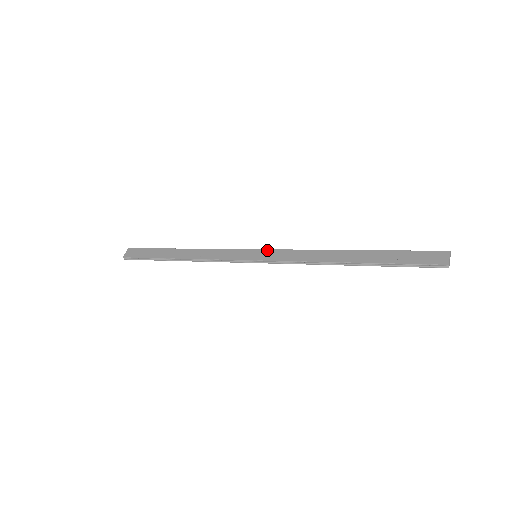
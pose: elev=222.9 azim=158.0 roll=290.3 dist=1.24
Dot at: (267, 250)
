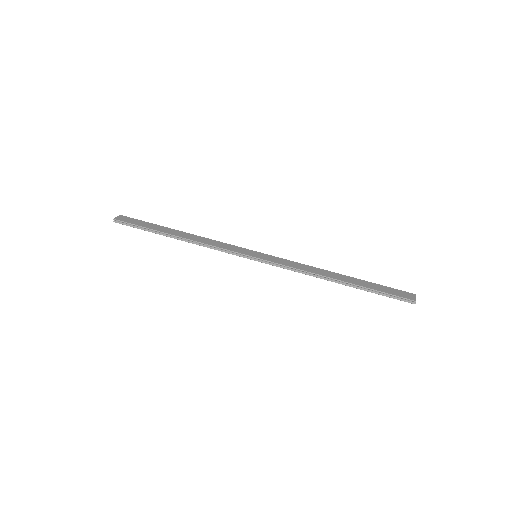
Dot at: (267, 254)
